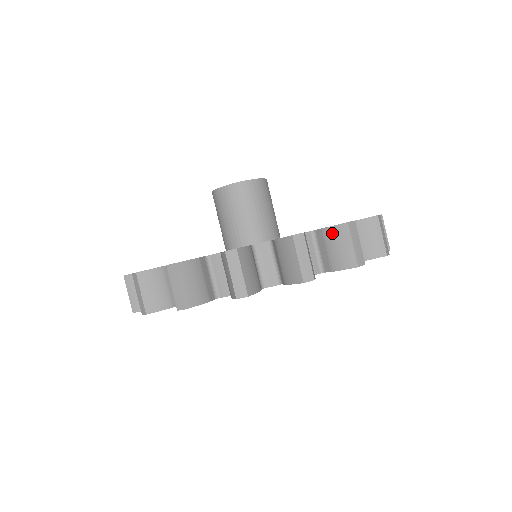
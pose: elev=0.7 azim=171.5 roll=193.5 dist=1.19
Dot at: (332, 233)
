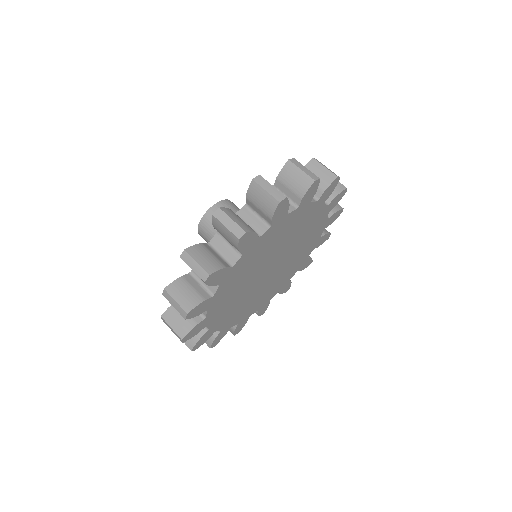
Dot at: (216, 228)
